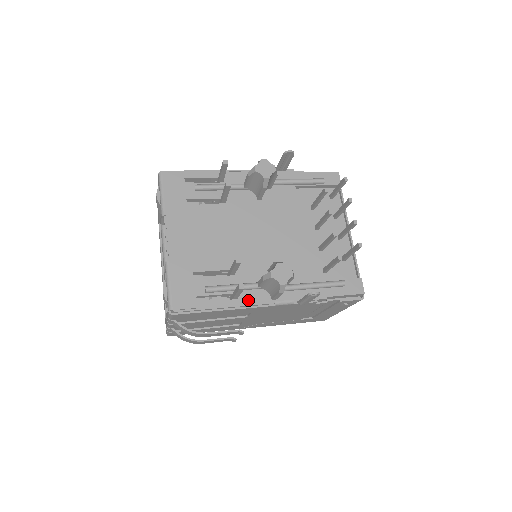
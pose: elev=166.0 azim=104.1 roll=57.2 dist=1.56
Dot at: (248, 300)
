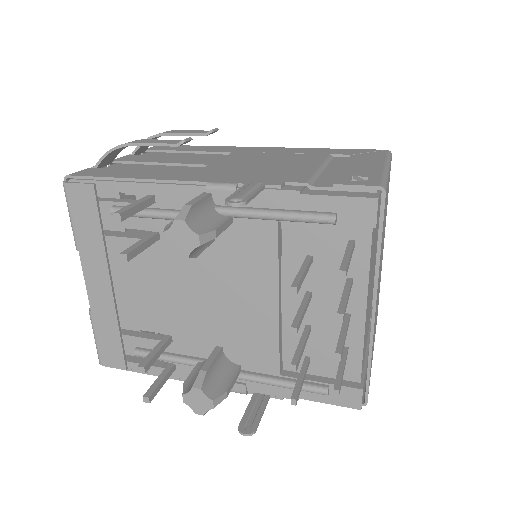
Dot at: (188, 374)
